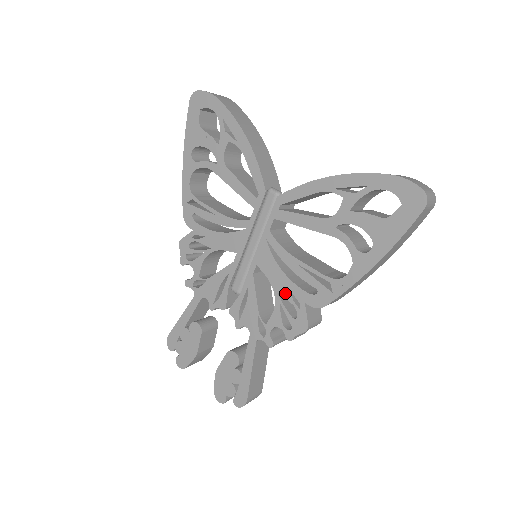
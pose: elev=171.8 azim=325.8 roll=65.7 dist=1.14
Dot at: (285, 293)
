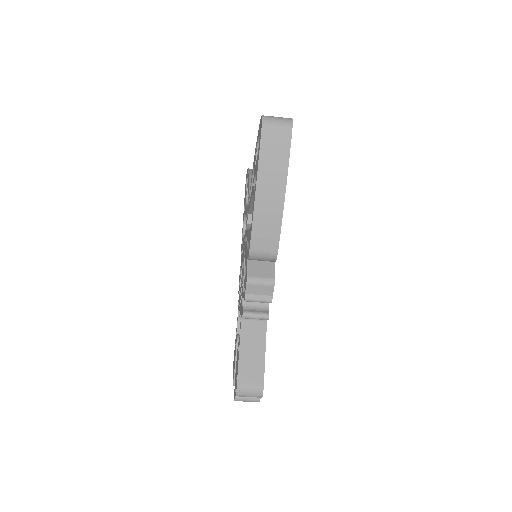
Dot at: occluded
